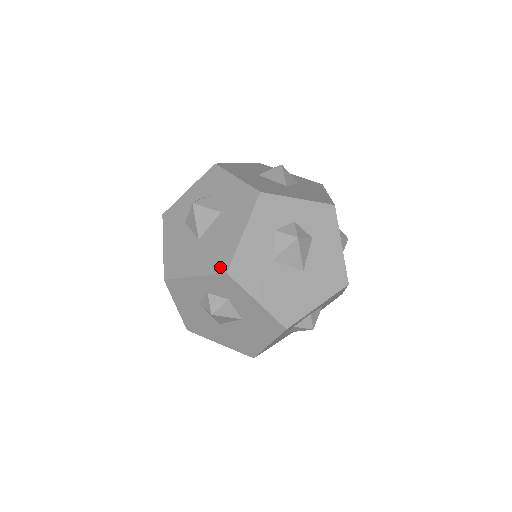
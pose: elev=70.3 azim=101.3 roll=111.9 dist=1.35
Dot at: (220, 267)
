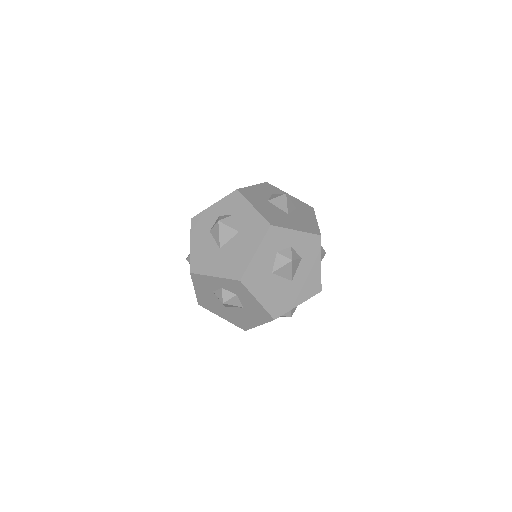
Dot at: occluded
